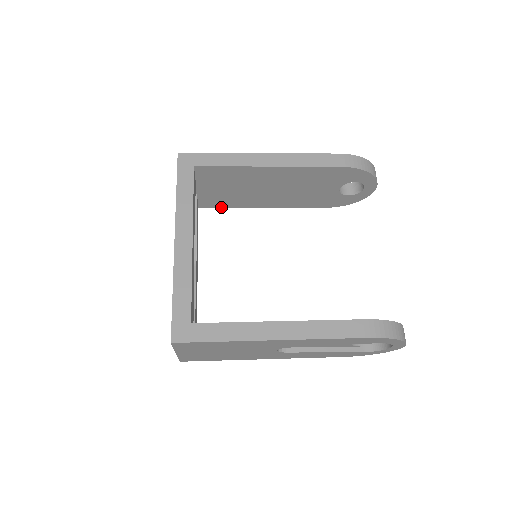
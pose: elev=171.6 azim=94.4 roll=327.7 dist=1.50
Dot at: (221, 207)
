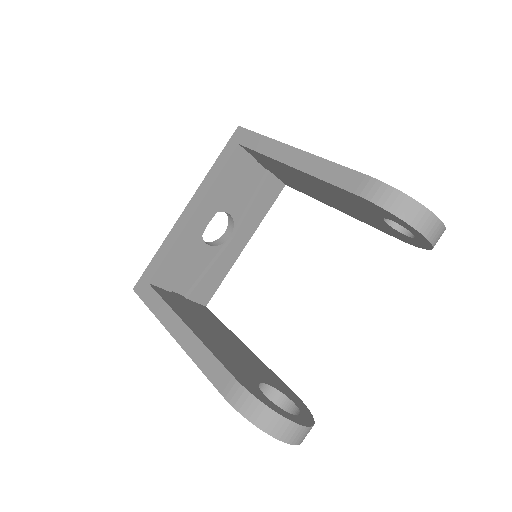
Dot at: (301, 191)
